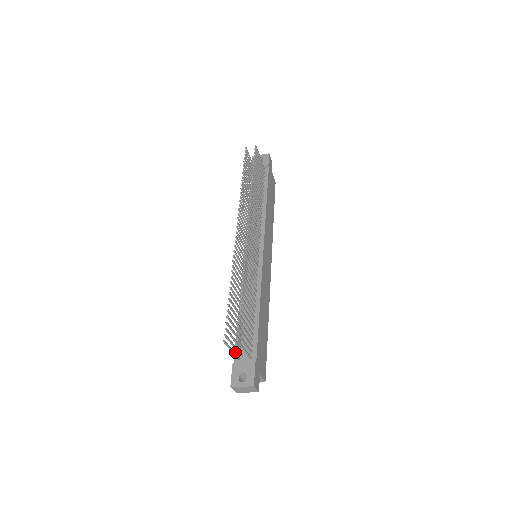
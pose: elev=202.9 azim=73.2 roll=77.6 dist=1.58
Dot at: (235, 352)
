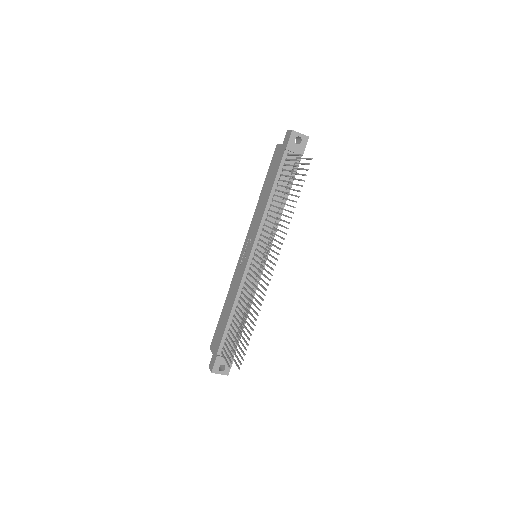
Dot at: (220, 346)
